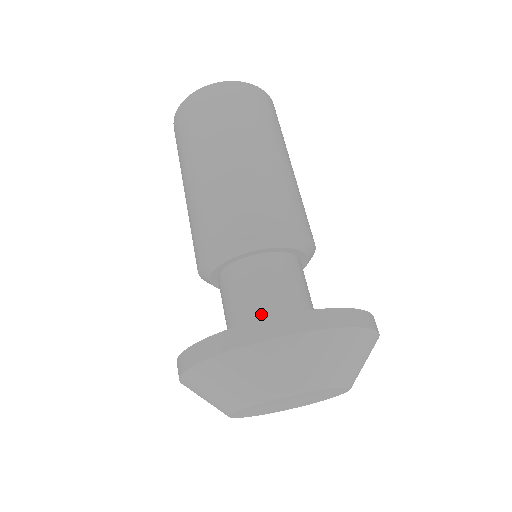
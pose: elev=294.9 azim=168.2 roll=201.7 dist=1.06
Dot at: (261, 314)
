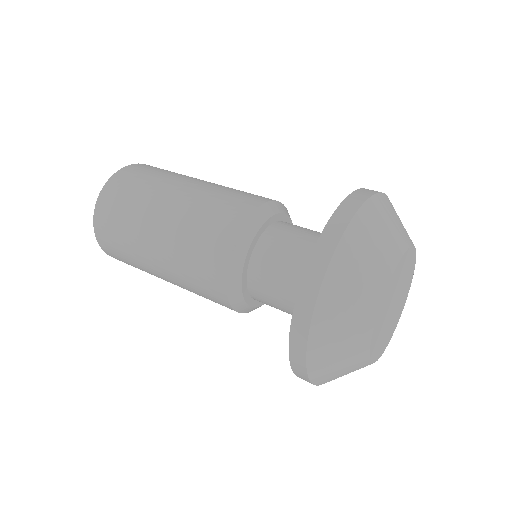
Dot at: occluded
